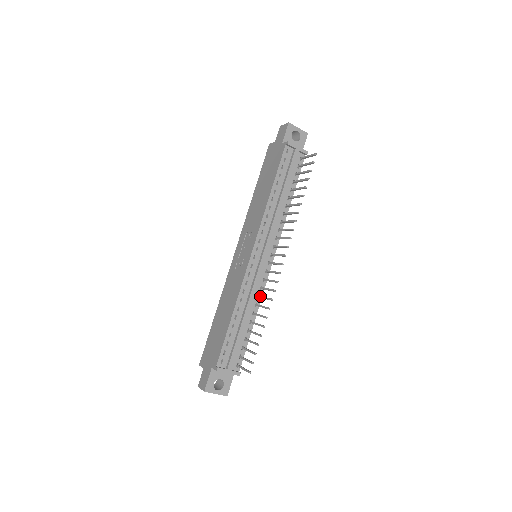
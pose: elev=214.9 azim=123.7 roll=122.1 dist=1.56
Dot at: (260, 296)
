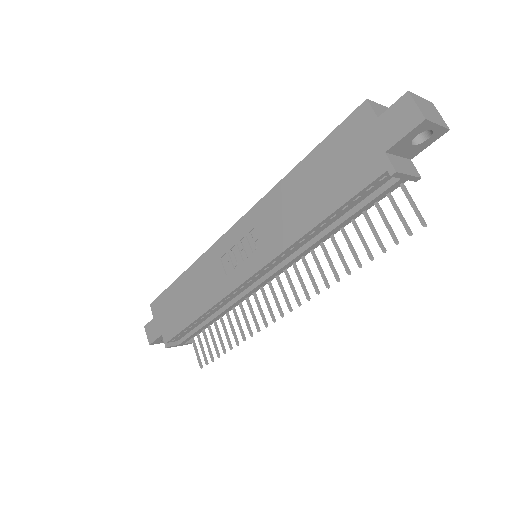
Dot at: (241, 308)
